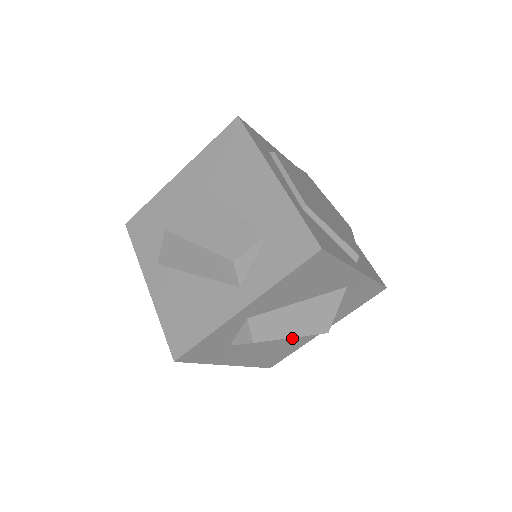
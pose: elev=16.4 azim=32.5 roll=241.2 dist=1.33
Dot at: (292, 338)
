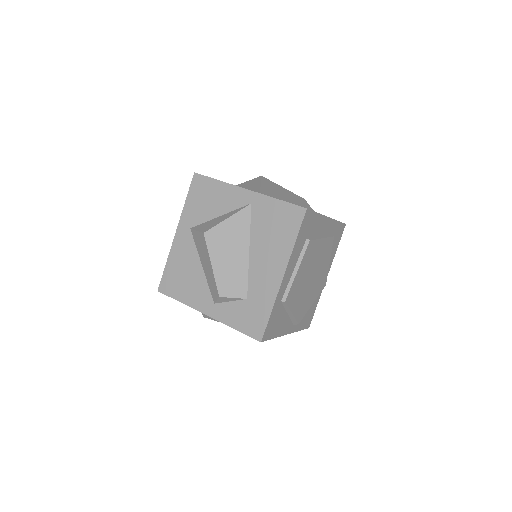
Dot at: occluded
